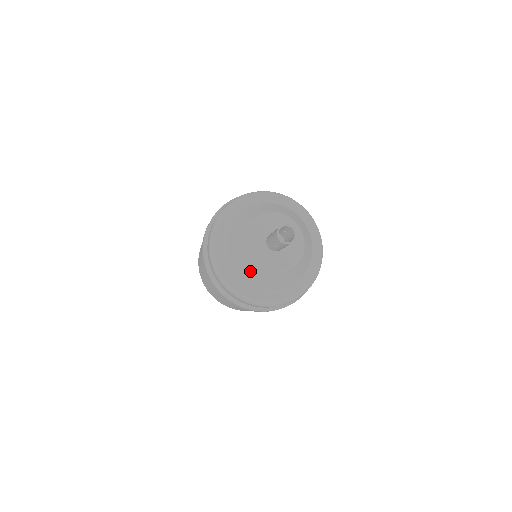
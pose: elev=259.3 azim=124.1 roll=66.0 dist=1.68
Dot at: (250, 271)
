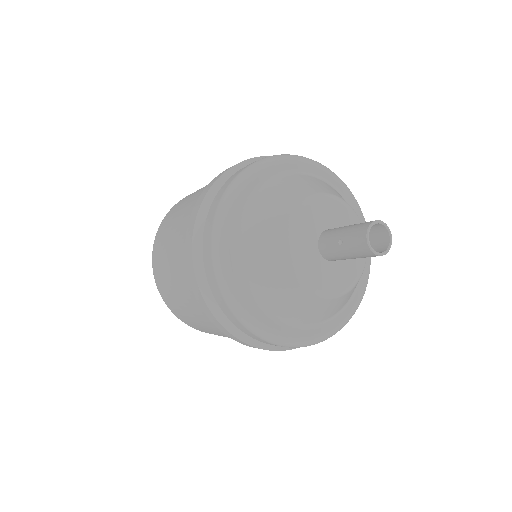
Dot at: (269, 239)
